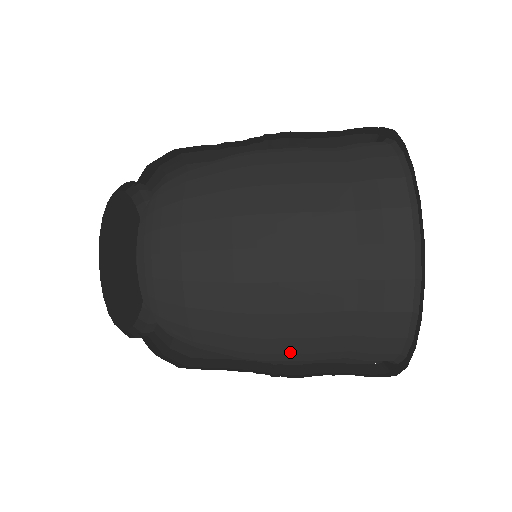
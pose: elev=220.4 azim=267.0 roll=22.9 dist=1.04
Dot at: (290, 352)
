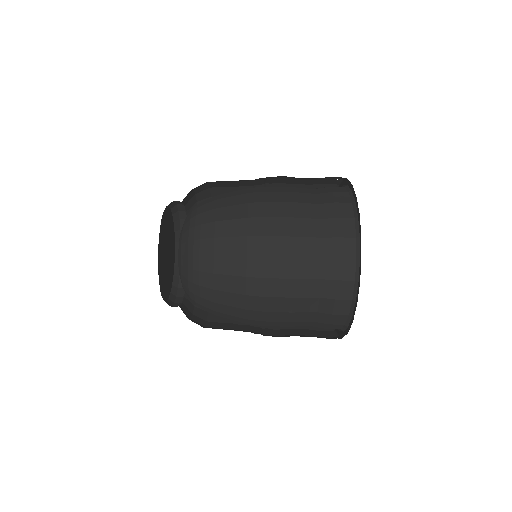
Dot at: (280, 276)
